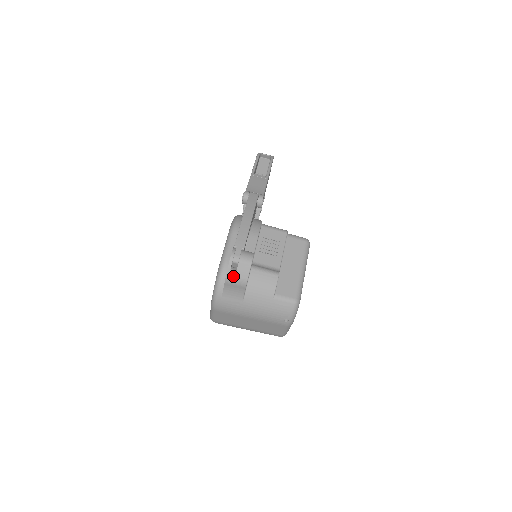
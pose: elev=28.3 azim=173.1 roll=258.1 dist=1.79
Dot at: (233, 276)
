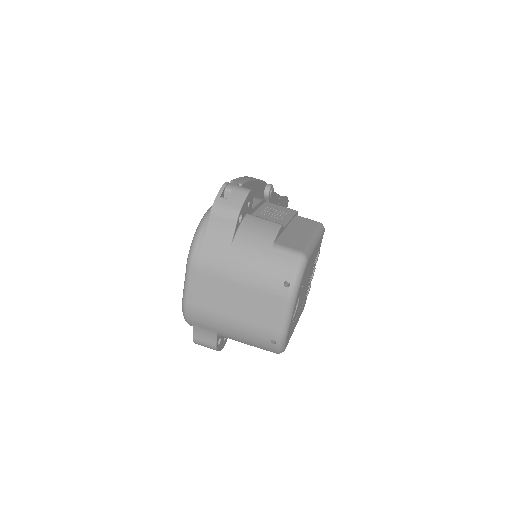
Dot at: (222, 204)
